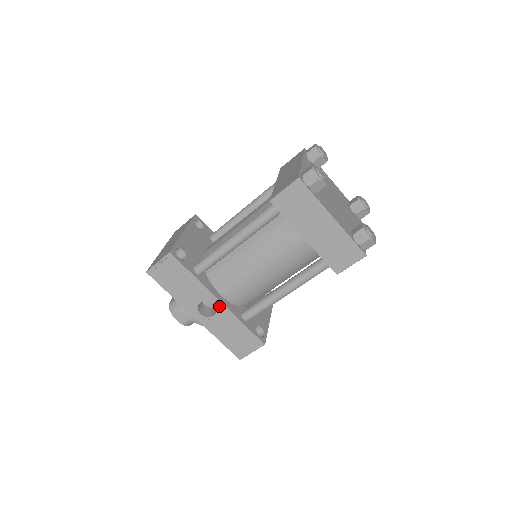
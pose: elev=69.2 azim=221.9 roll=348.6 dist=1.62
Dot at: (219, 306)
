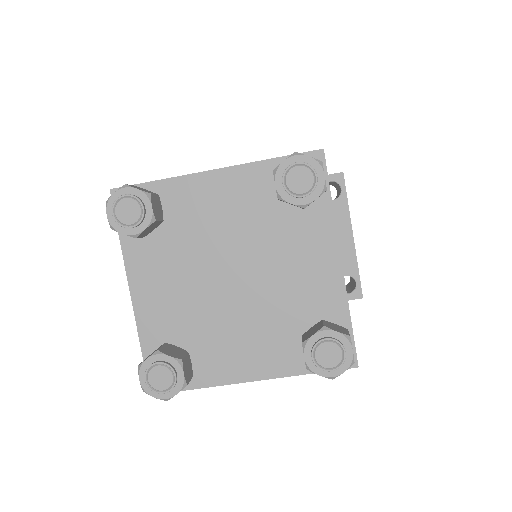
Dot at: occluded
